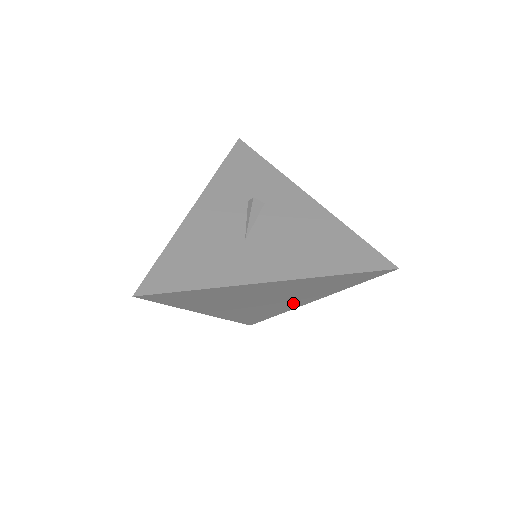
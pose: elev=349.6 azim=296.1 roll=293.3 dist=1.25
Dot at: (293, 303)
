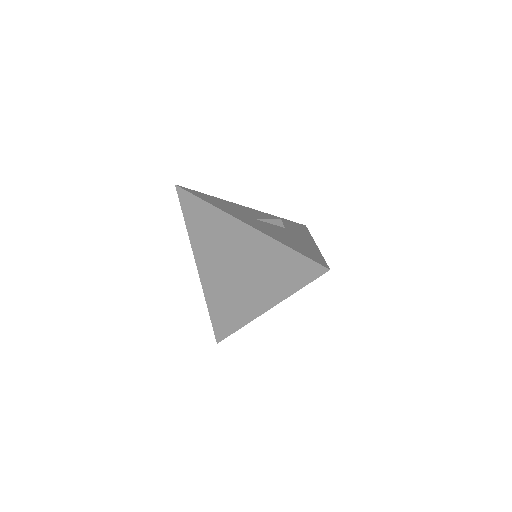
Dot at: (253, 301)
